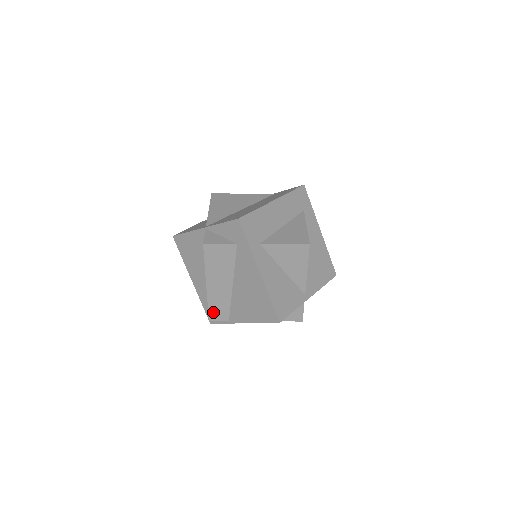
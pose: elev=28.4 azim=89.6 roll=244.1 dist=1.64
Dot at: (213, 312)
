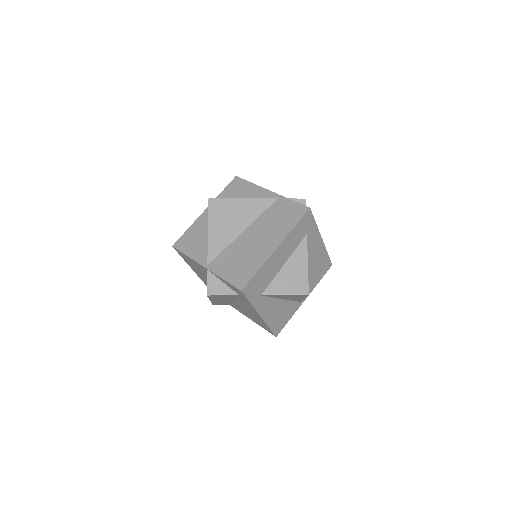
Dot at: (217, 304)
